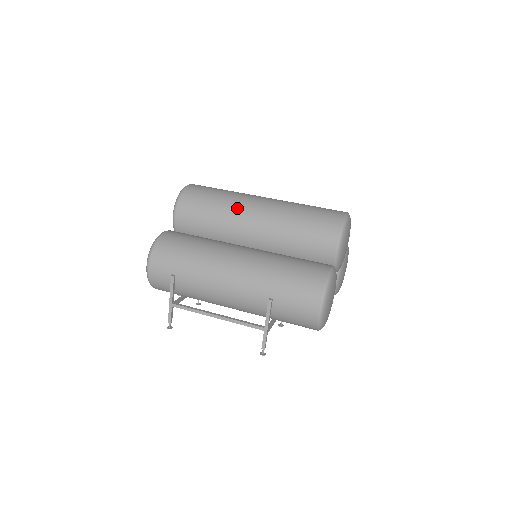
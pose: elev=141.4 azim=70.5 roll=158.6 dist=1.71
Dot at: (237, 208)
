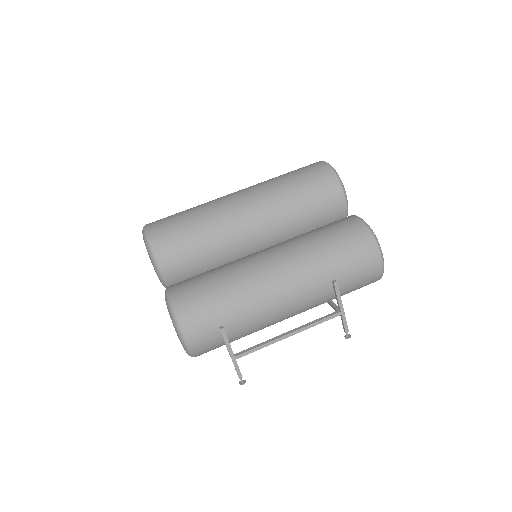
Dot at: (225, 219)
